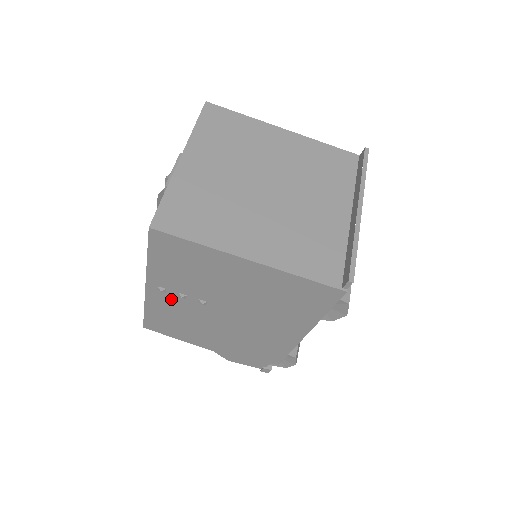
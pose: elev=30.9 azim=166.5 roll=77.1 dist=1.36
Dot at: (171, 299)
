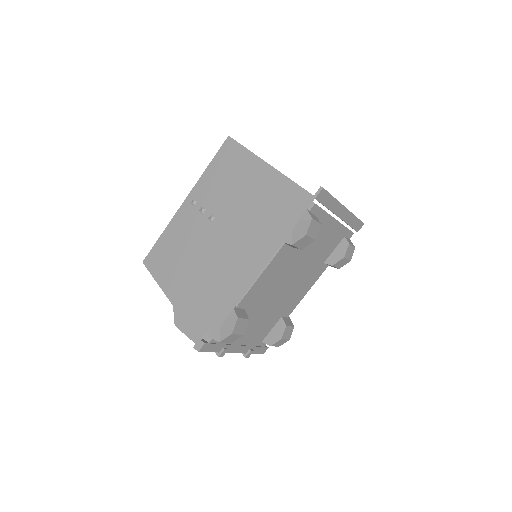
Dot at: (192, 215)
